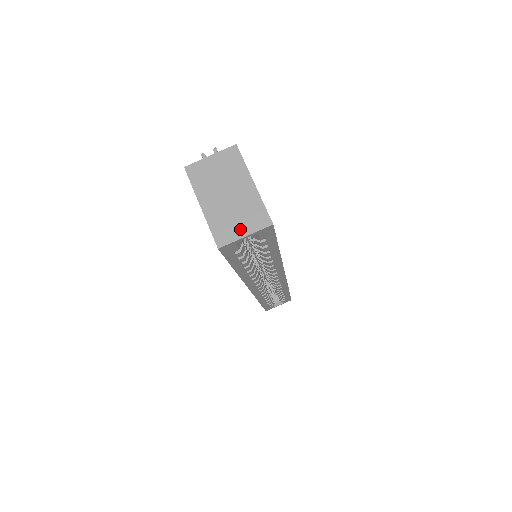
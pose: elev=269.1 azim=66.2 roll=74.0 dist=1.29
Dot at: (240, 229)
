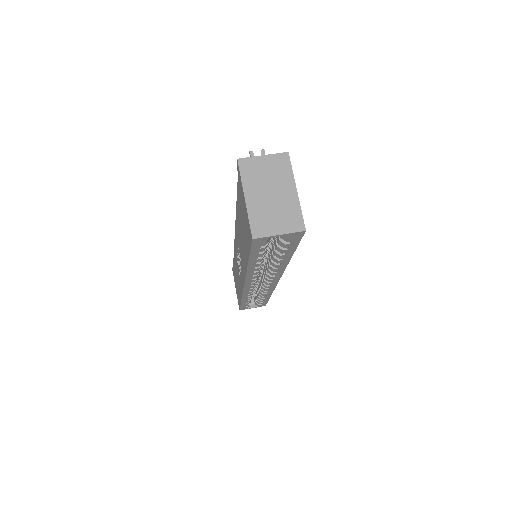
Dot at: (276, 227)
